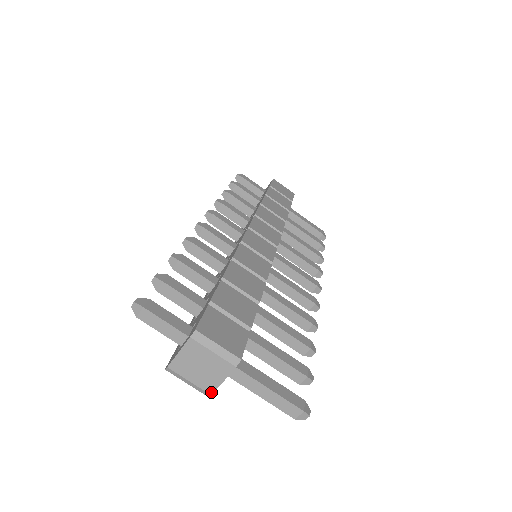
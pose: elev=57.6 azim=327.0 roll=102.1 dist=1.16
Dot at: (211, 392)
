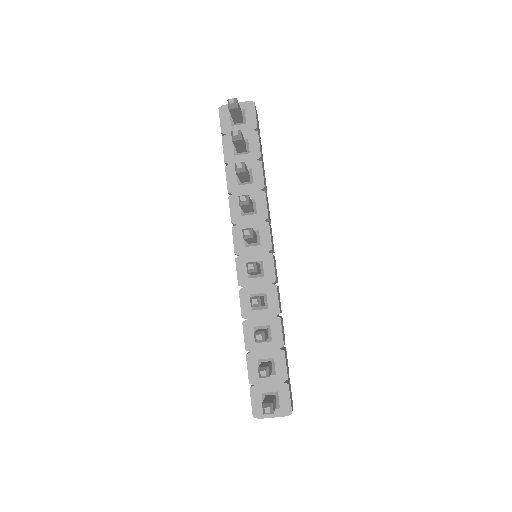
Dot at: occluded
